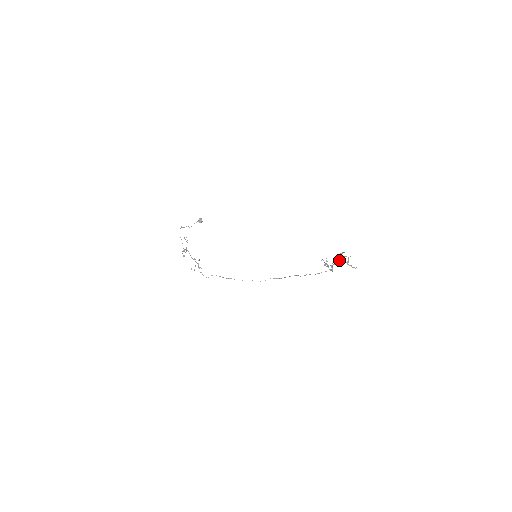
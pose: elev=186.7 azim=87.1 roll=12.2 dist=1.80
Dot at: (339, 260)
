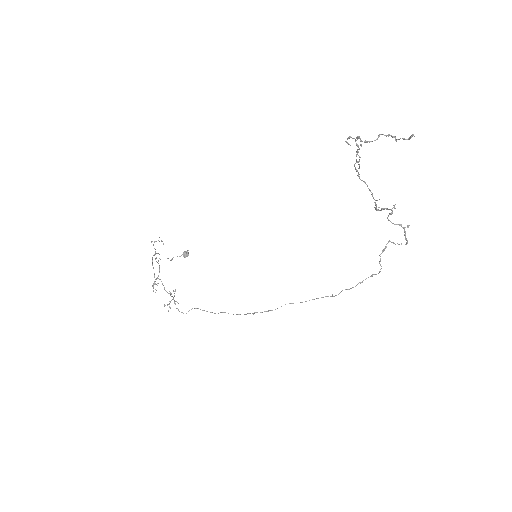
Dot at: (379, 134)
